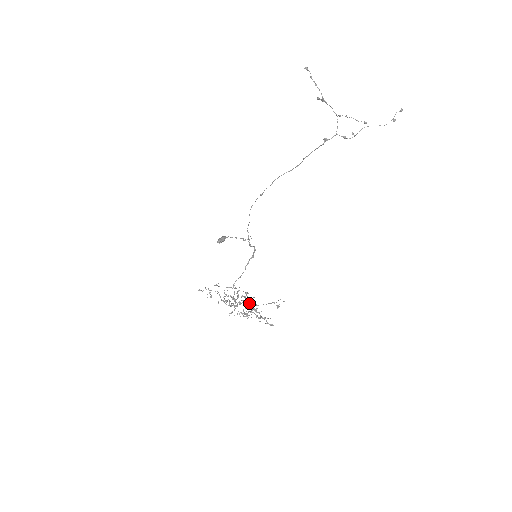
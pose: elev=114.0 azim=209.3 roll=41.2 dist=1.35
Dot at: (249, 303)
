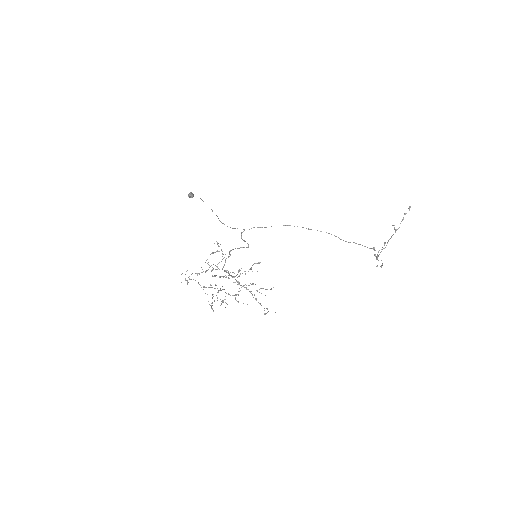
Dot at: occluded
